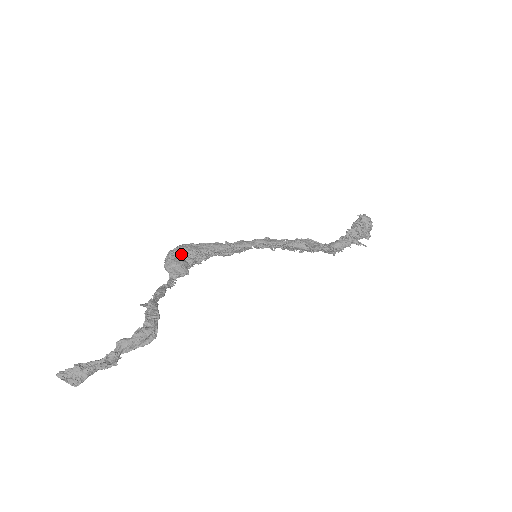
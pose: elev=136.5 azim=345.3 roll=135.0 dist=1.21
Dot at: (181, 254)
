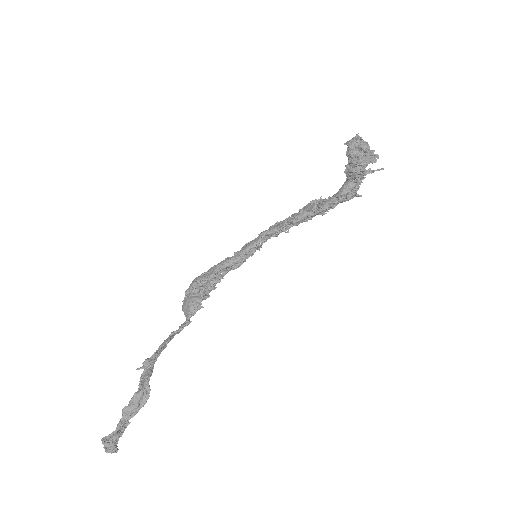
Dot at: (191, 291)
